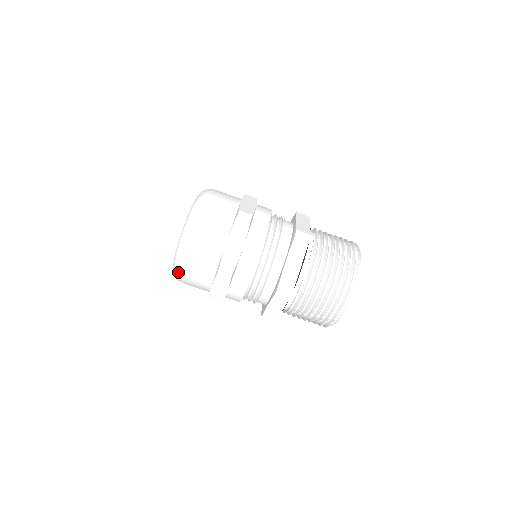
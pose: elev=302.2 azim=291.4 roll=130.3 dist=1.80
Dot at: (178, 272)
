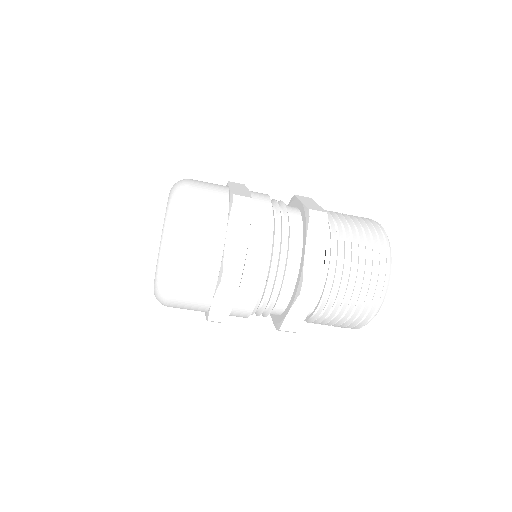
Dot at: (164, 291)
